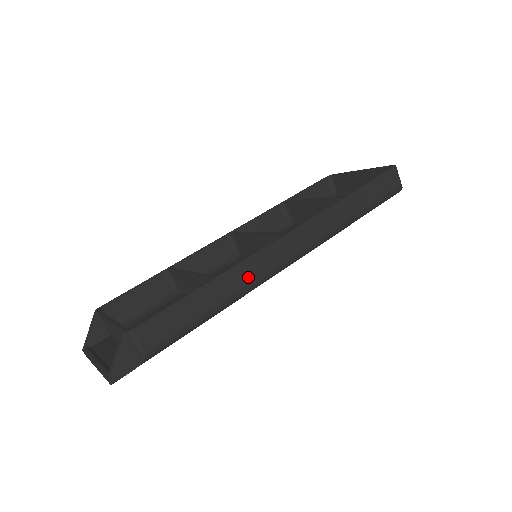
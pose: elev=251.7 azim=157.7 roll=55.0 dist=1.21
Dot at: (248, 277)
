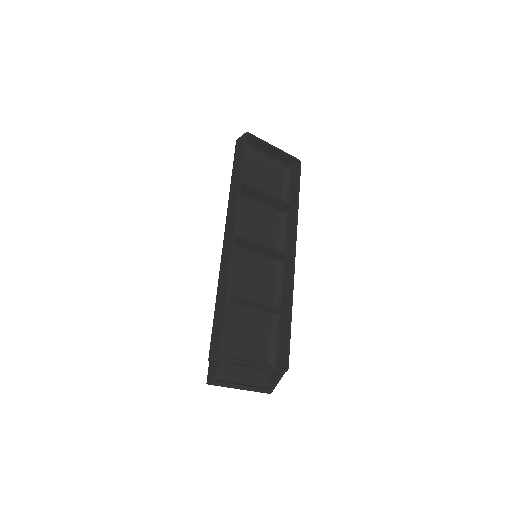
Dot at: (286, 294)
